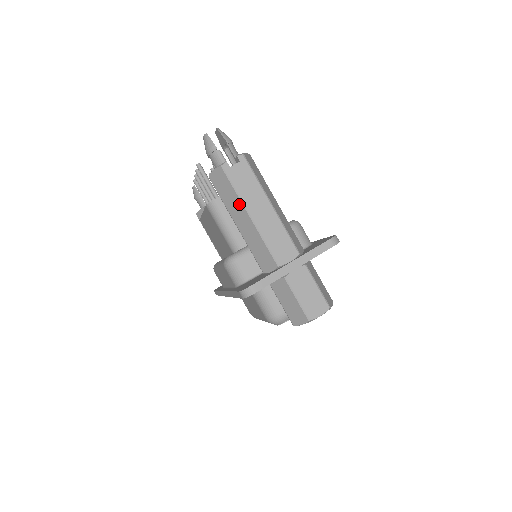
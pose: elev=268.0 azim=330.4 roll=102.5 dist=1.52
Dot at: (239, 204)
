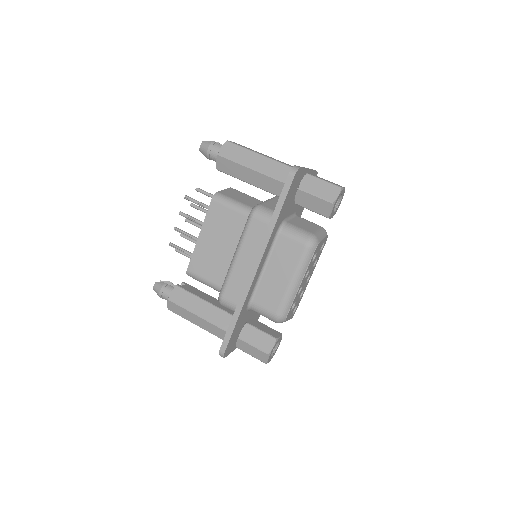
Dot at: (250, 153)
